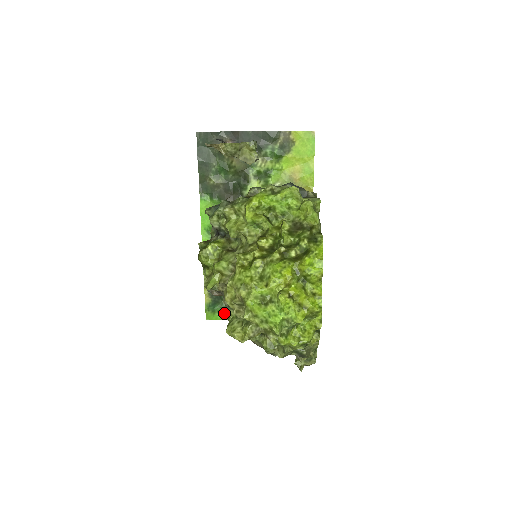
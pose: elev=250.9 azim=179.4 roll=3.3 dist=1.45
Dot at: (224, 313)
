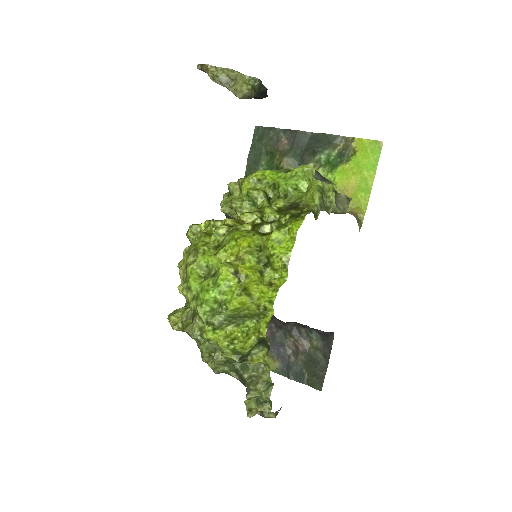
Dot at: occluded
